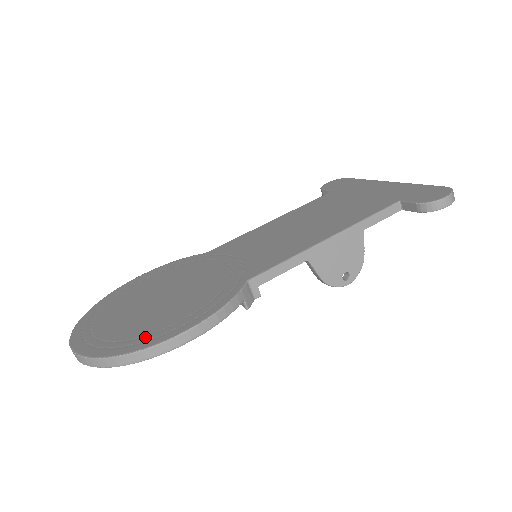
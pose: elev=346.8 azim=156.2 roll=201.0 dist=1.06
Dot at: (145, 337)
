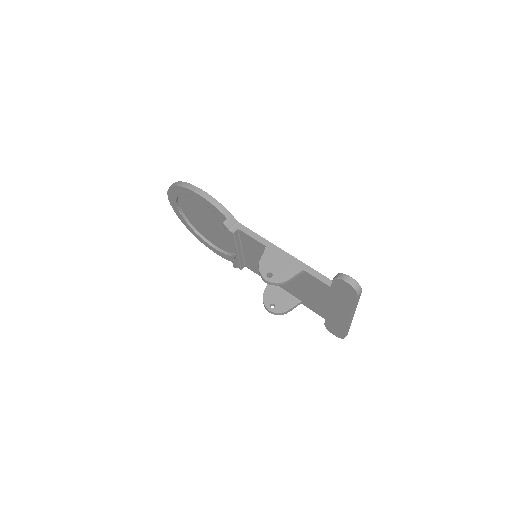
Dot at: occluded
